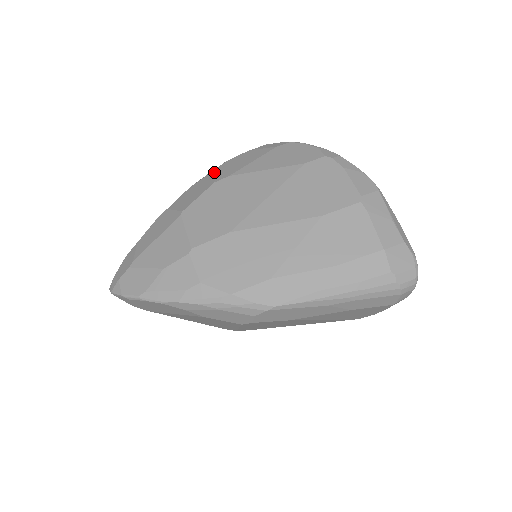
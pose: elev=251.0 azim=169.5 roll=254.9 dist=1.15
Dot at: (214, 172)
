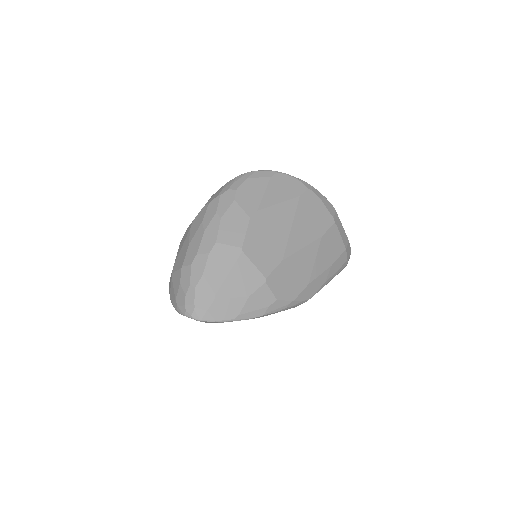
Dot at: (237, 204)
